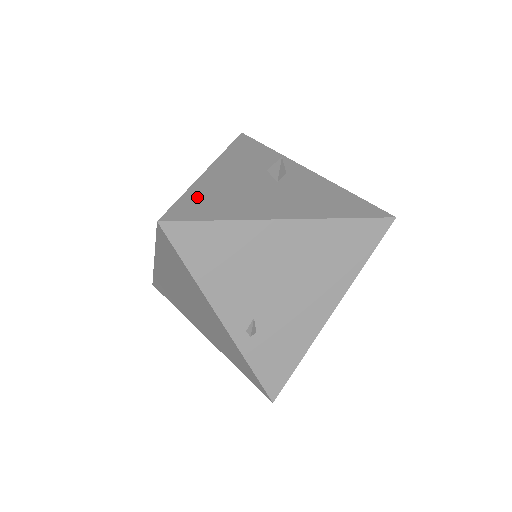
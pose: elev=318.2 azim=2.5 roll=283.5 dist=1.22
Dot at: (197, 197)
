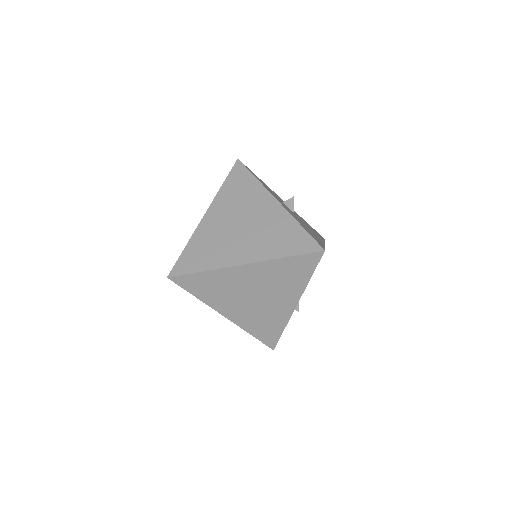
Dot at: (306, 229)
